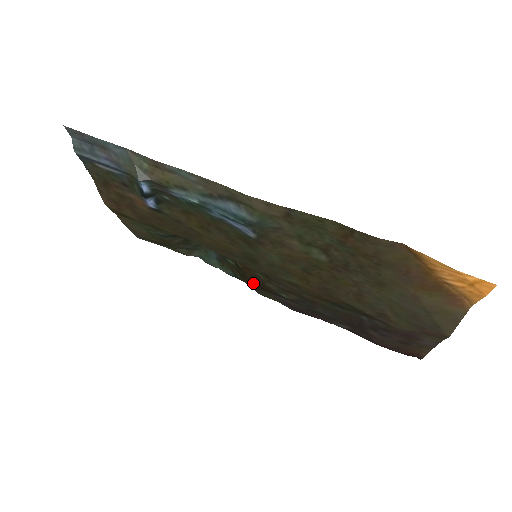
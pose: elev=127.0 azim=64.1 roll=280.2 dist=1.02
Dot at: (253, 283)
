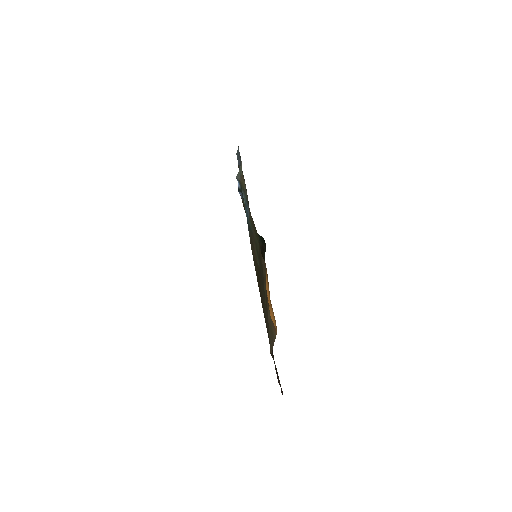
Dot at: occluded
